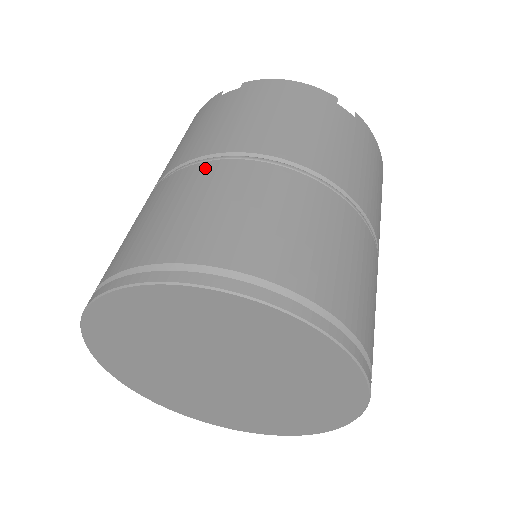
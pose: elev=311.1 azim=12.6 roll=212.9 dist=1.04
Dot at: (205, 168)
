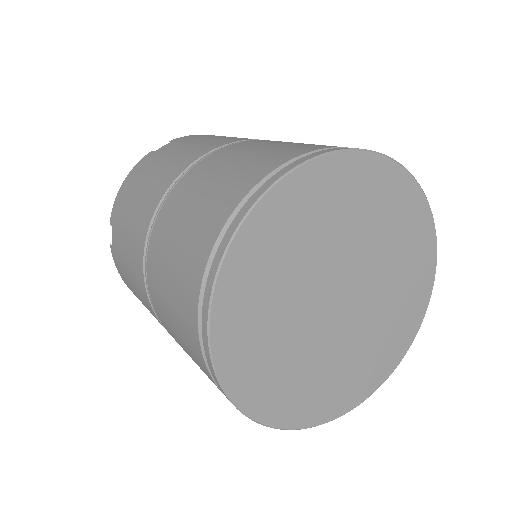
Dot at: (151, 253)
